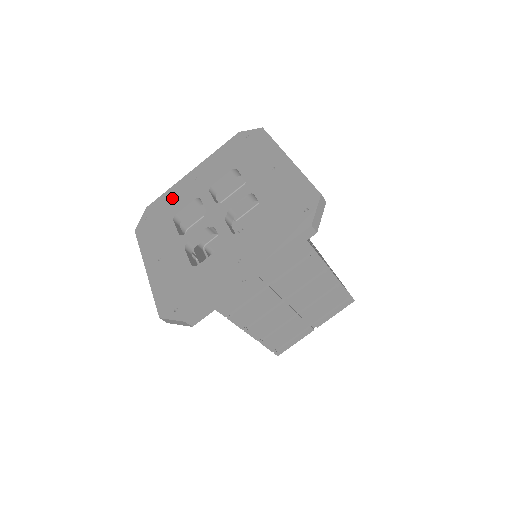
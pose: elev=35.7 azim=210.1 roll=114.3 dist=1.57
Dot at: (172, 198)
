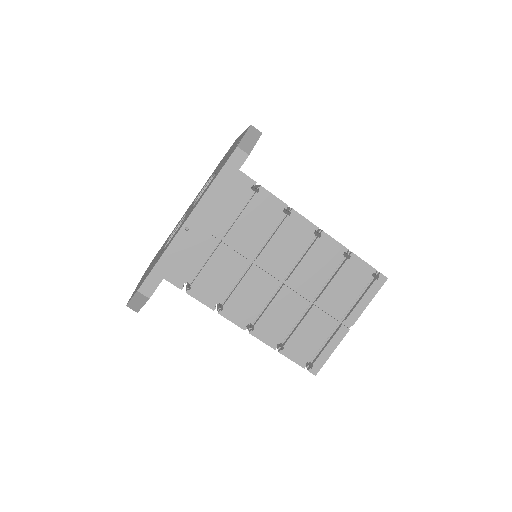
Dot at: (173, 230)
